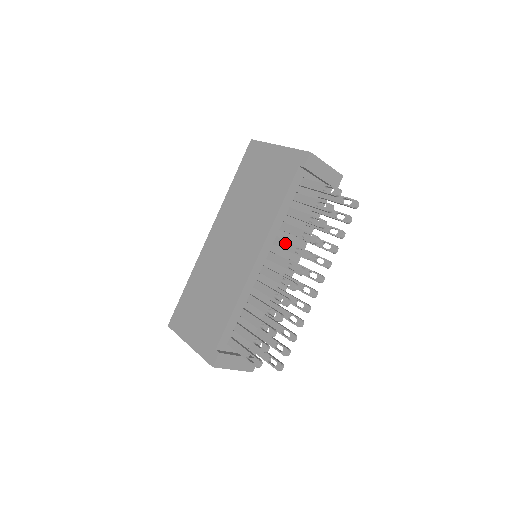
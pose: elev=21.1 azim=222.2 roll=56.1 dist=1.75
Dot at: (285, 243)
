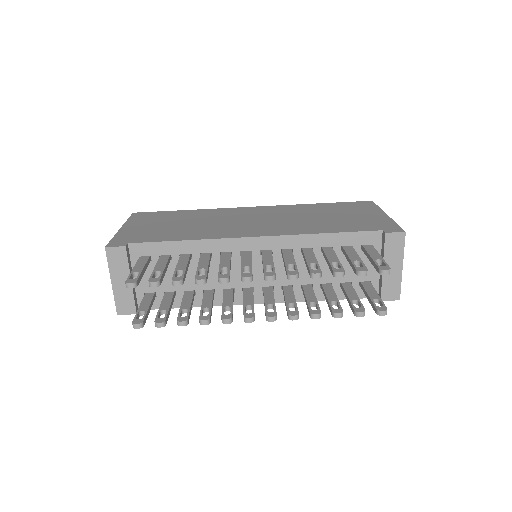
Dot at: (291, 255)
